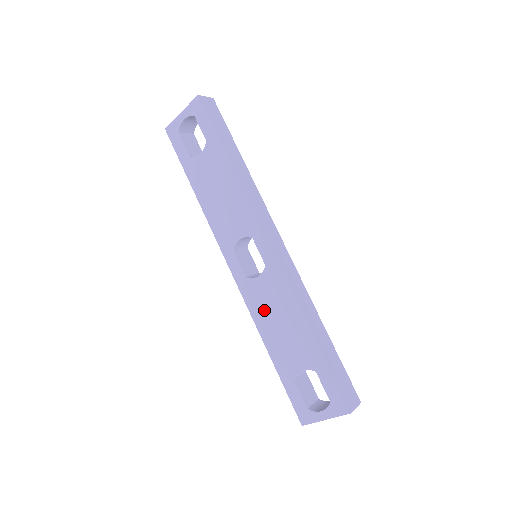
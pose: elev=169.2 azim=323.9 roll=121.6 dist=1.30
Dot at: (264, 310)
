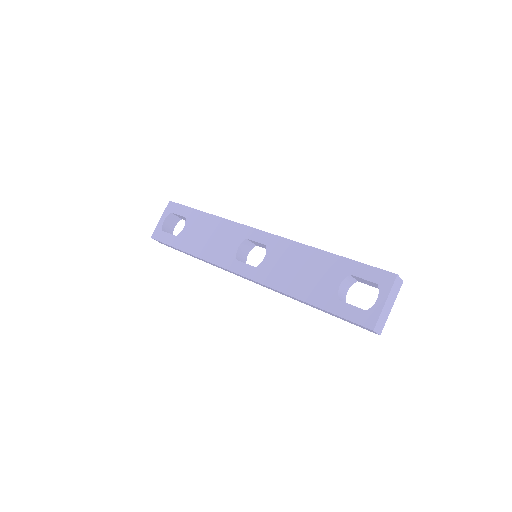
Dot at: (283, 275)
